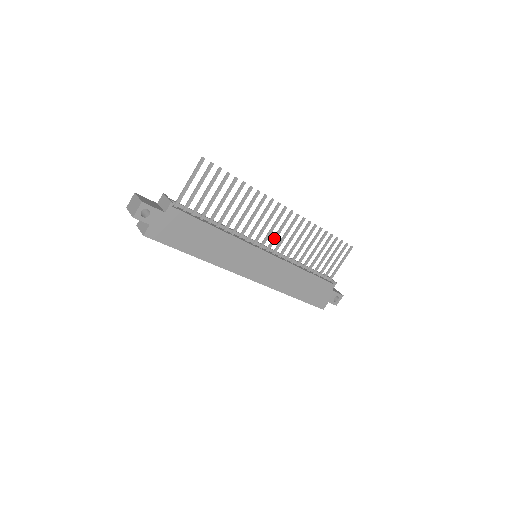
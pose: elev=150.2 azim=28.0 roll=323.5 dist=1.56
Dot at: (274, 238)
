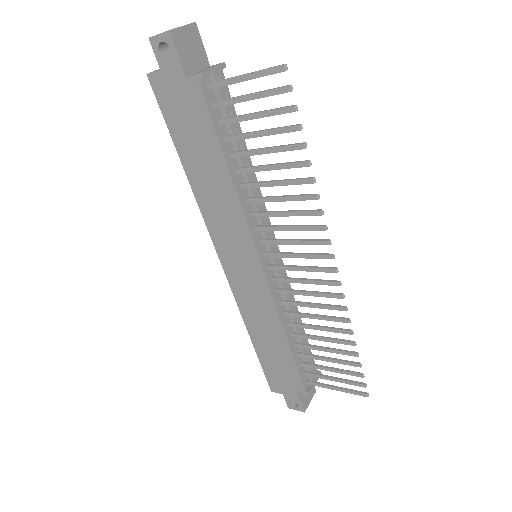
Dot at: (288, 266)
